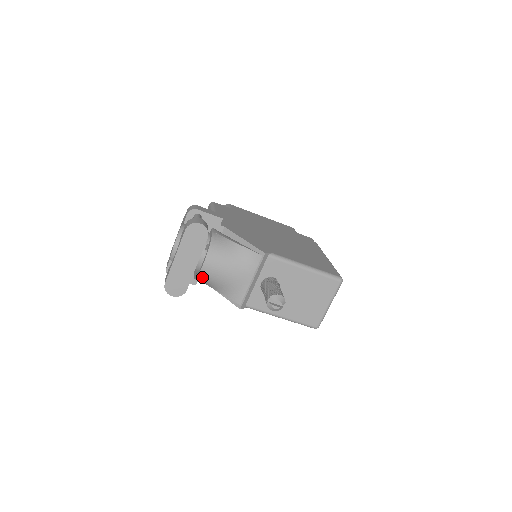
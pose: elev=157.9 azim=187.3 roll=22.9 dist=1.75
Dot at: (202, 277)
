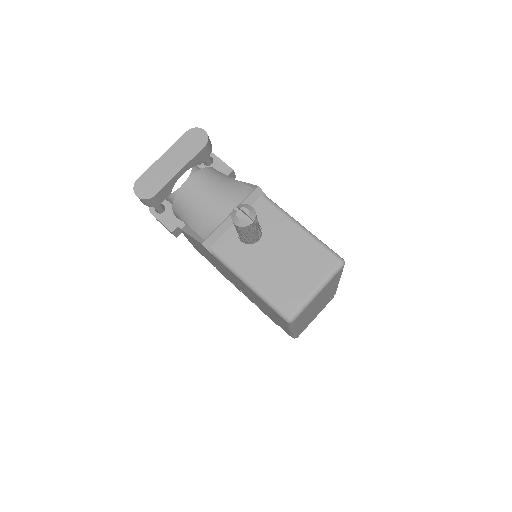
Dot at: (180, 197)
